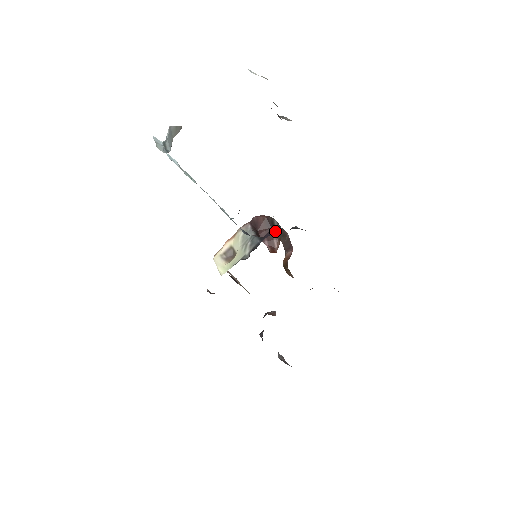
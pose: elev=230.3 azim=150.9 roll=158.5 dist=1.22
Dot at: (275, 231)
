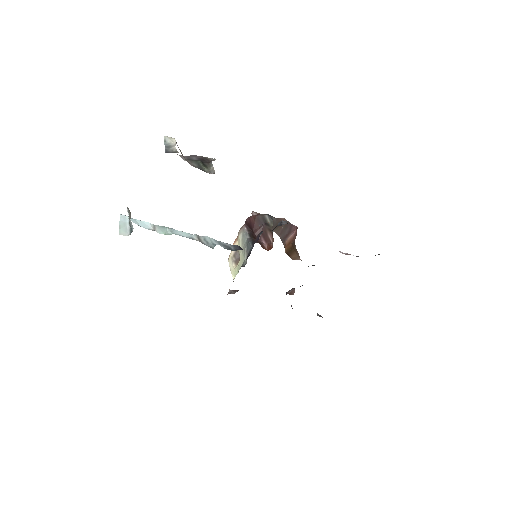
Dot at: (268, 226)
